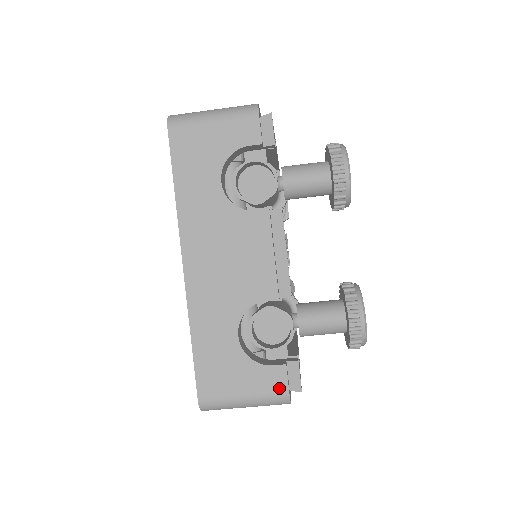
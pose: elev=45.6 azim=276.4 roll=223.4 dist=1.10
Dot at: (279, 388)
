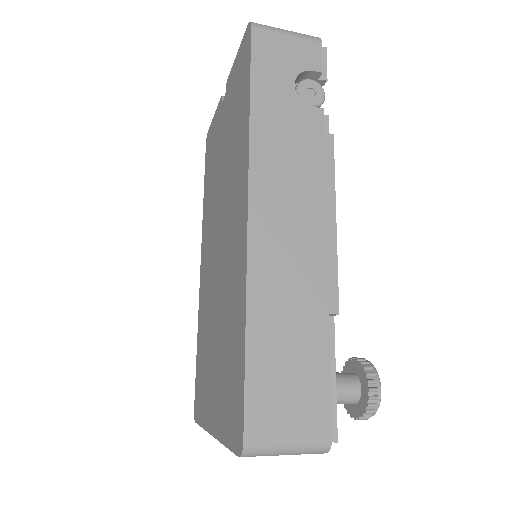
Dot at: occluded
